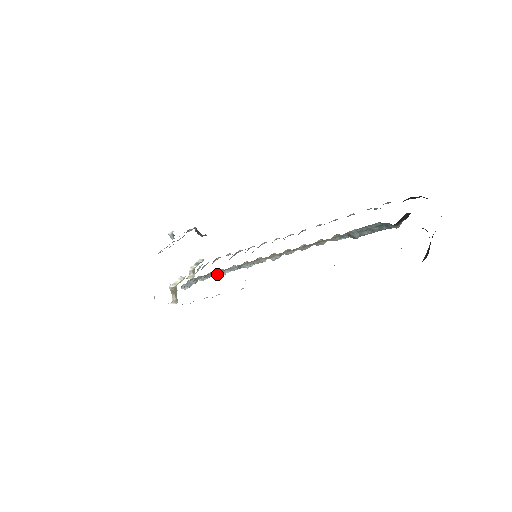
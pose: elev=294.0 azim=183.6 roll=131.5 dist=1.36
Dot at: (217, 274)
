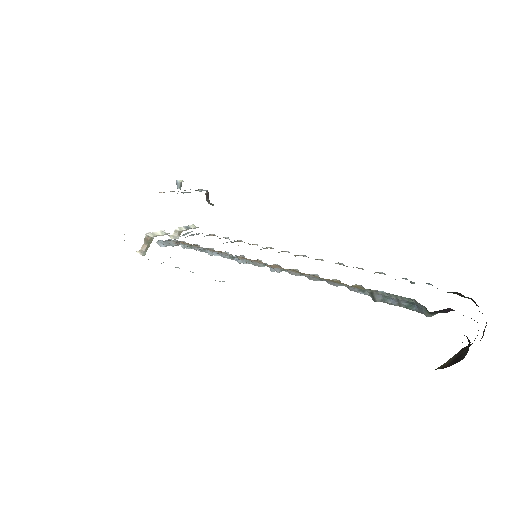
Dot at: (203, 250)
